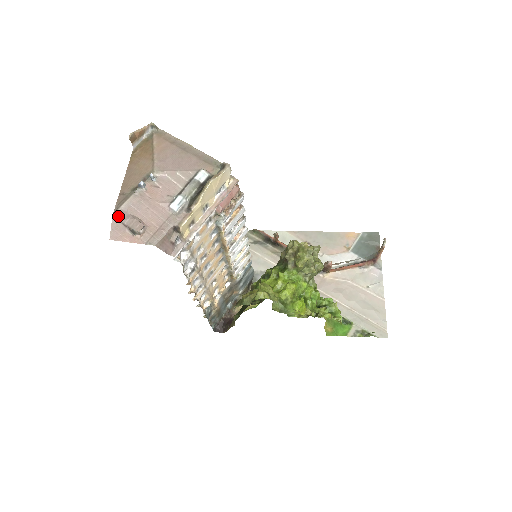
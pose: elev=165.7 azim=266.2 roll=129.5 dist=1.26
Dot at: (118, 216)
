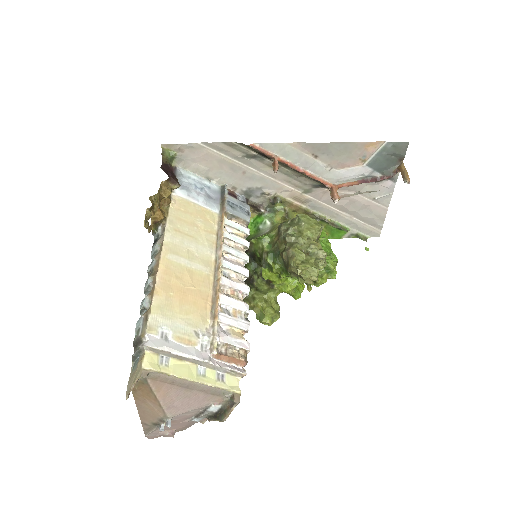
Dot at: (150, 436)
